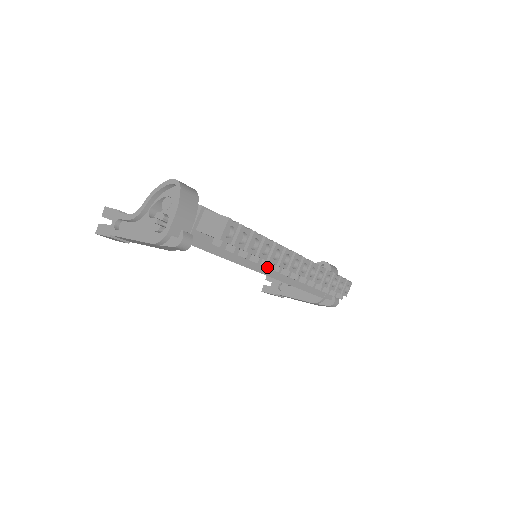
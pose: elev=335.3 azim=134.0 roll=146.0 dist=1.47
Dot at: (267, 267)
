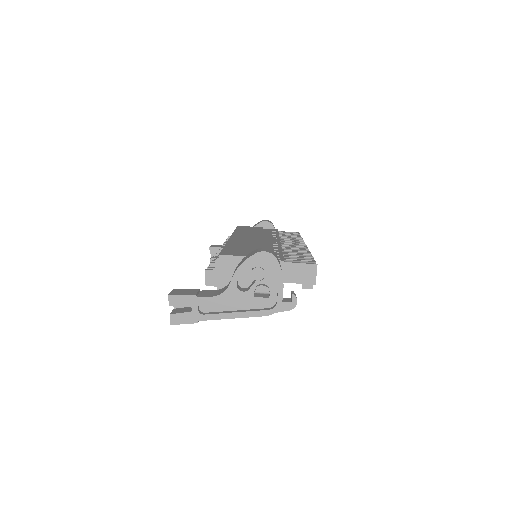
Dot at: occluded
